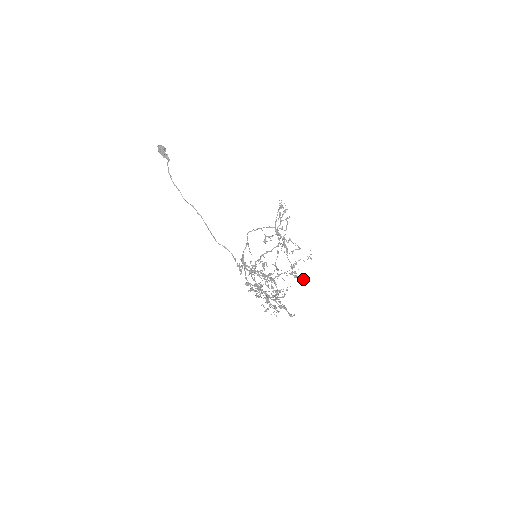
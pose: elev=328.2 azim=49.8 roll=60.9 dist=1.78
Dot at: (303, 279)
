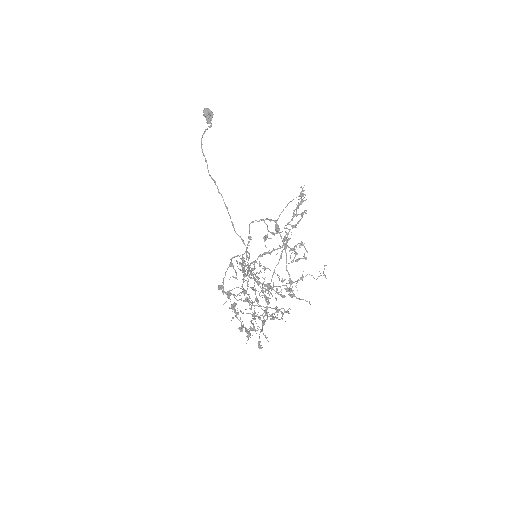
Dot at: (309, 303)
